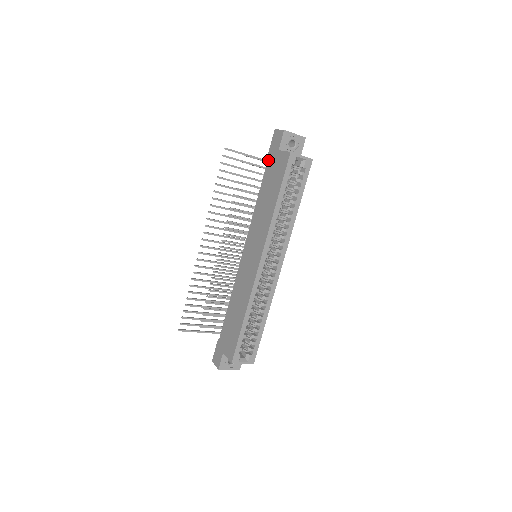
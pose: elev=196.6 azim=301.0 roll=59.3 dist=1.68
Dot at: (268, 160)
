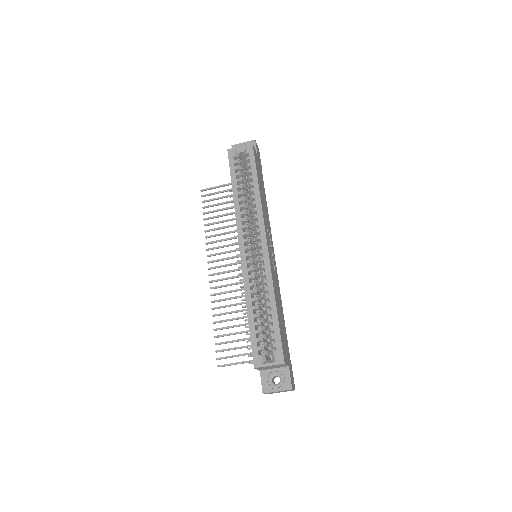
Dot at: occluded
